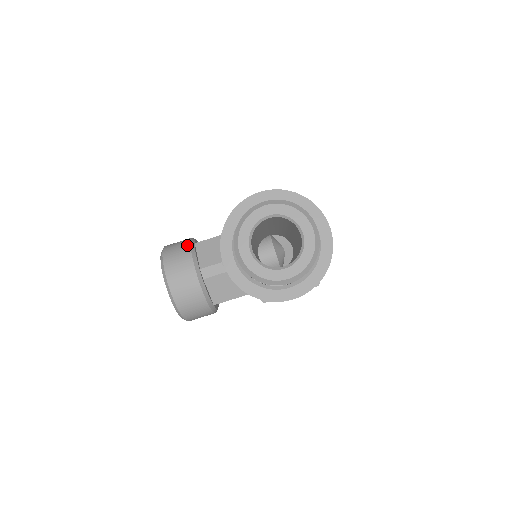
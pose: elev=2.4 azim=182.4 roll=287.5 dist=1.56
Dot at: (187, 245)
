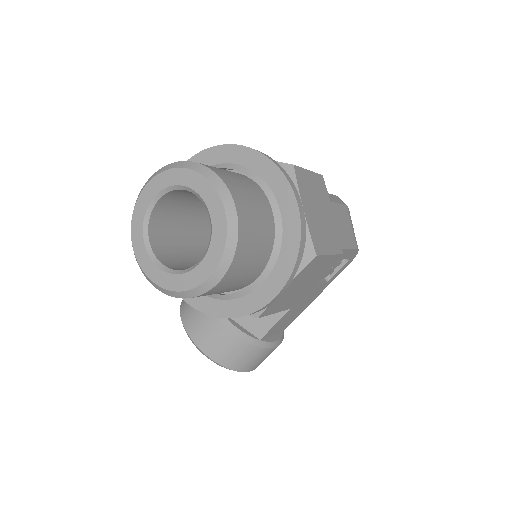
Dot at: occluded
